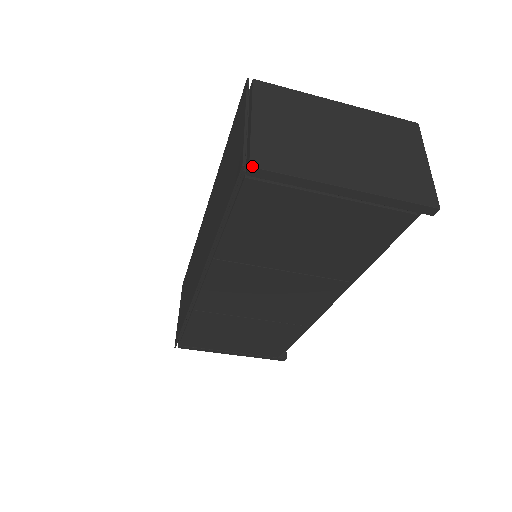
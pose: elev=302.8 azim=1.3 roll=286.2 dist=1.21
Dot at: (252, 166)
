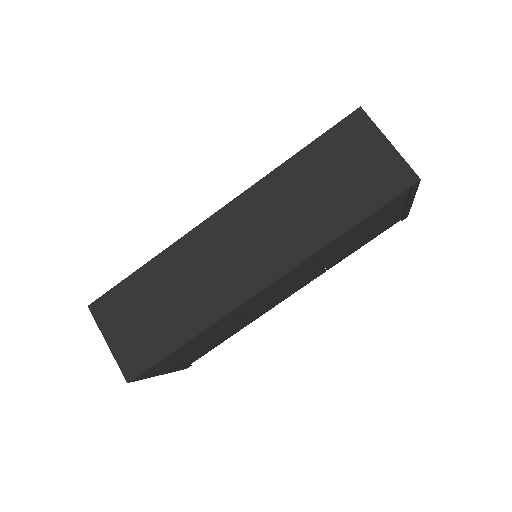
Dot at: (420, 180)
